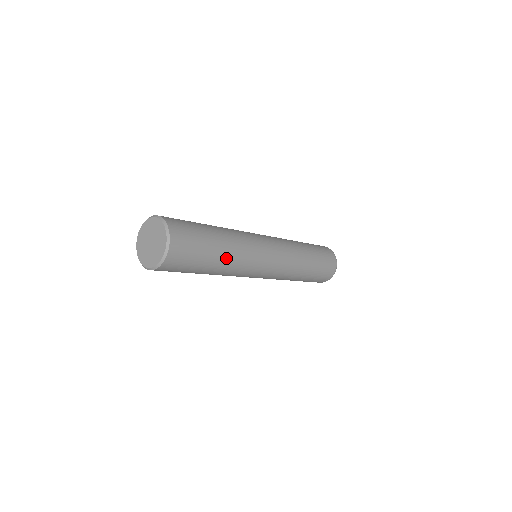
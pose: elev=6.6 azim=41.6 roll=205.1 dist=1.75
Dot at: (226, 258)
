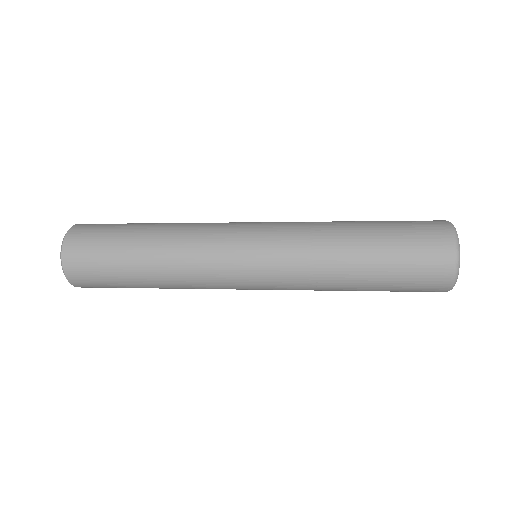
Dot at: (156, 236)
